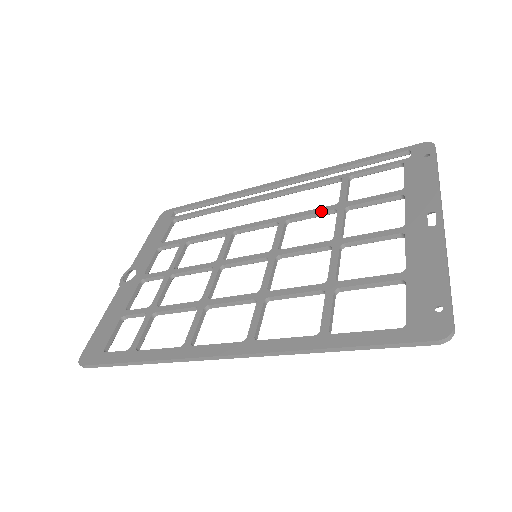
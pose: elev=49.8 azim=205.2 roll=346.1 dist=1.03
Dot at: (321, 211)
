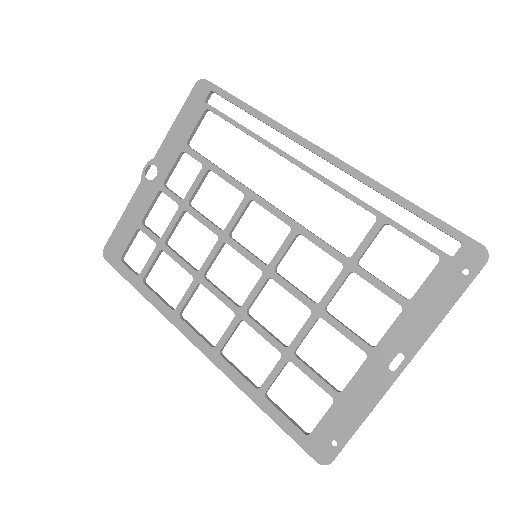
Dot at: (330, 254)
